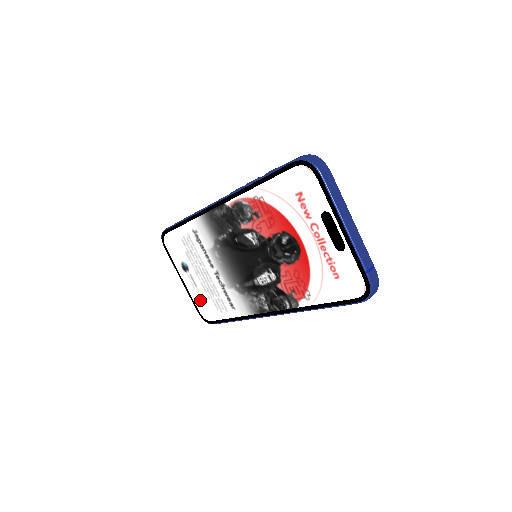
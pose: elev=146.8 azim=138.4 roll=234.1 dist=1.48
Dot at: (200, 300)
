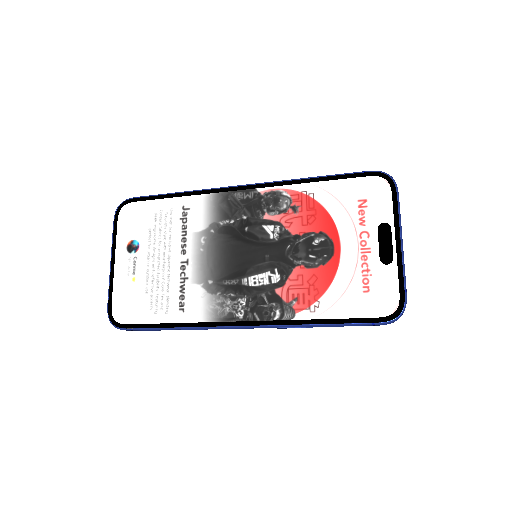
Dot at: (127, 293)
